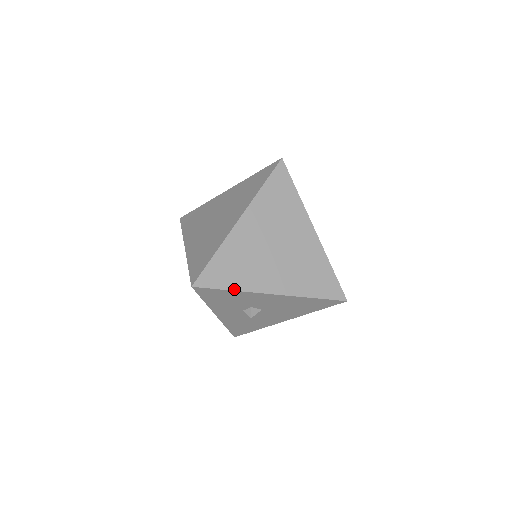
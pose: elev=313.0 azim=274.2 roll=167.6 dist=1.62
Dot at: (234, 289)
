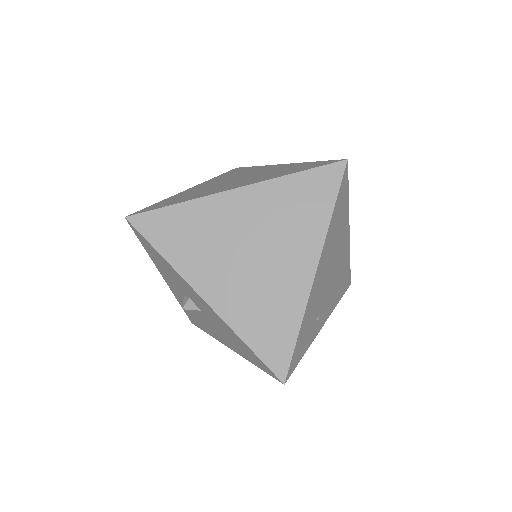
Dot at: (165, 257)
